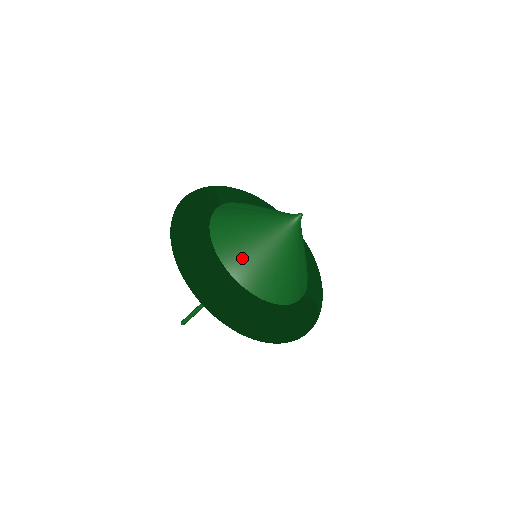
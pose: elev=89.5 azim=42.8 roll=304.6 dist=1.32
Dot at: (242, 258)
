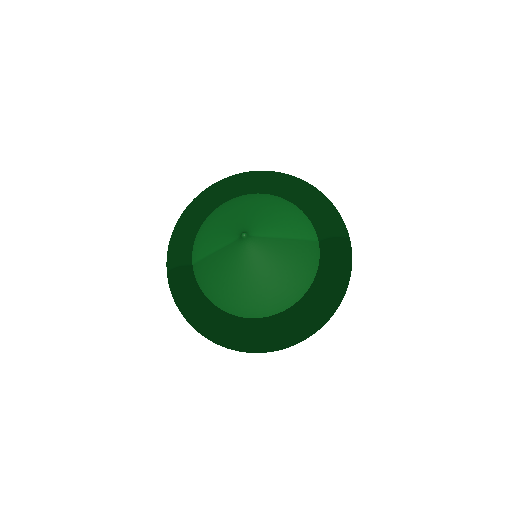
Dot at: (253, 303)
